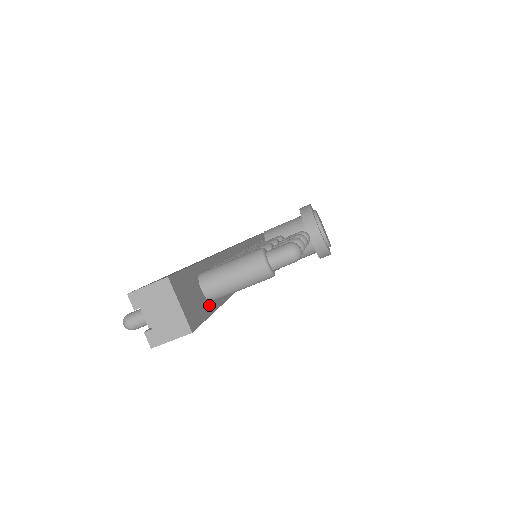
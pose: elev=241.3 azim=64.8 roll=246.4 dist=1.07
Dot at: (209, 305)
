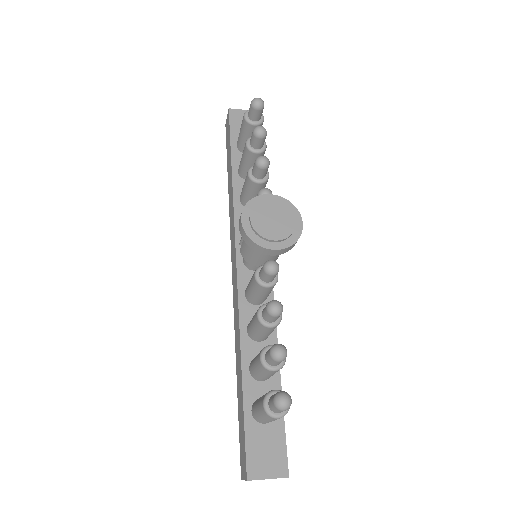
Dot at: (277, 420)
